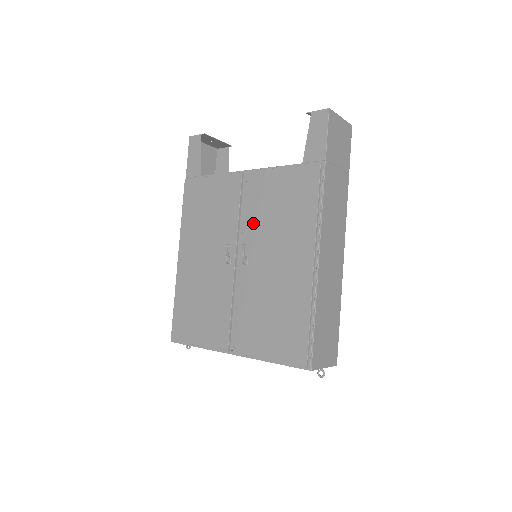
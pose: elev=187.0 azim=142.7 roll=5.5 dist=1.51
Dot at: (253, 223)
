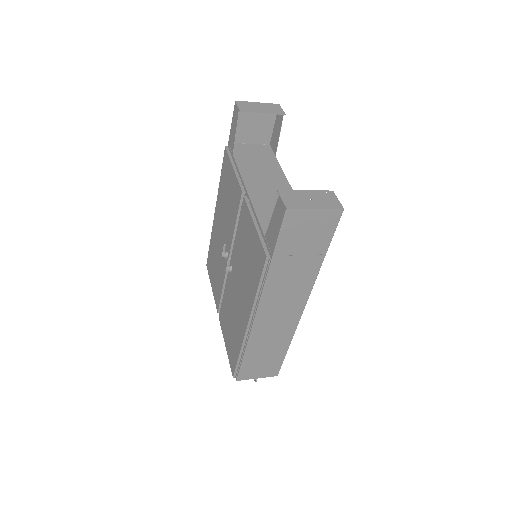
Dot at: (237, 246)
